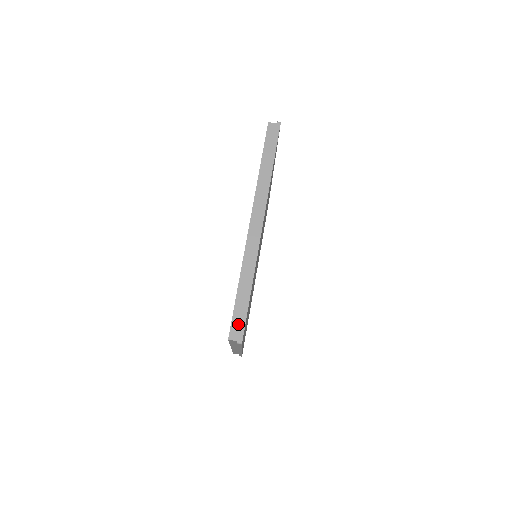
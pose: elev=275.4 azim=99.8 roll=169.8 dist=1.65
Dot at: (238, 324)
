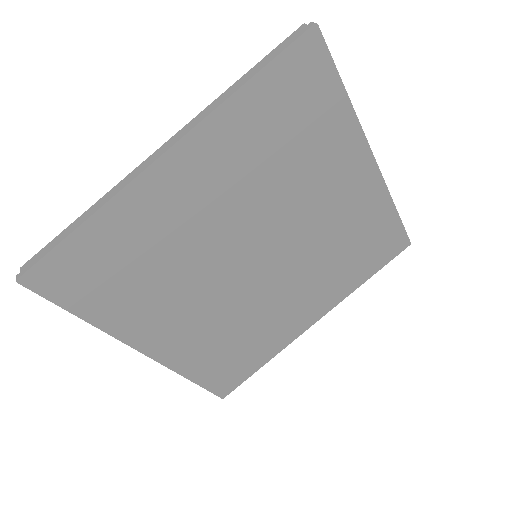
Dot at: occluded
